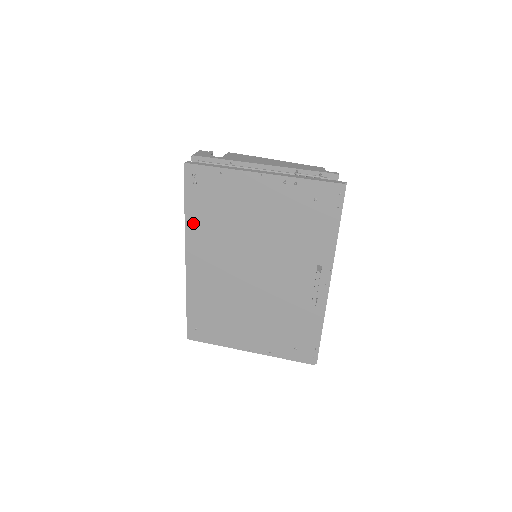
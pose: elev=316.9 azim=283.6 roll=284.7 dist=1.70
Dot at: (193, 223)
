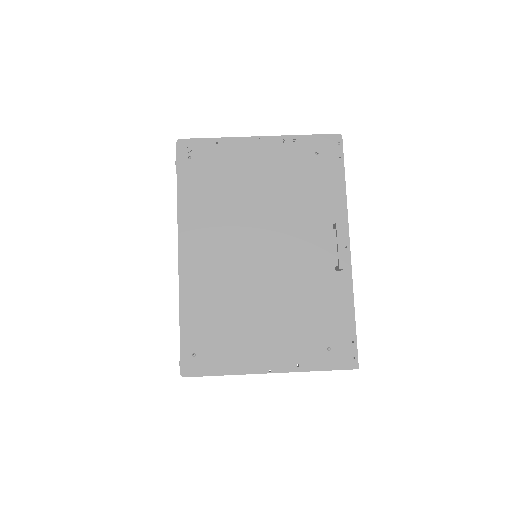
Dot at: (188, 204)
